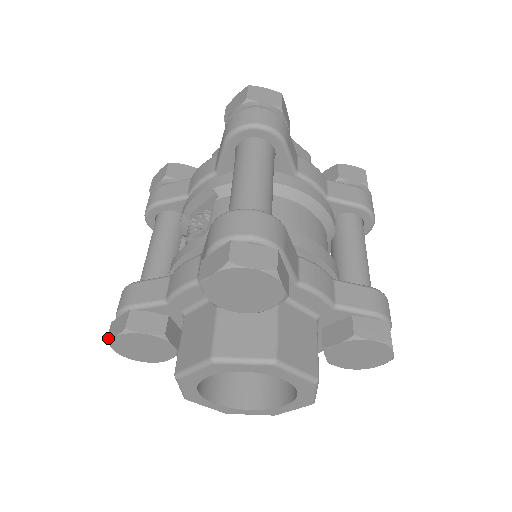
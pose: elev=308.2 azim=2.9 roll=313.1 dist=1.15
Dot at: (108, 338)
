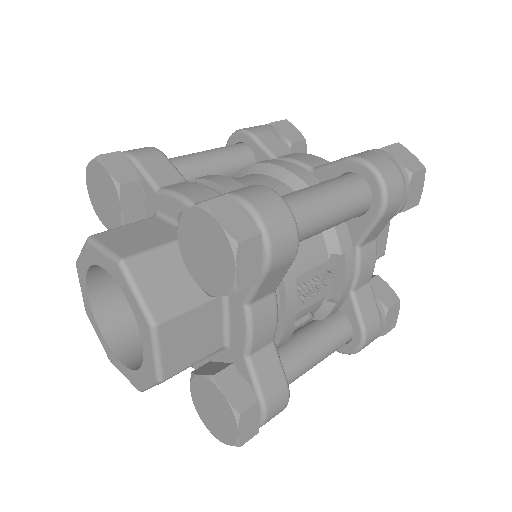
Dot at: occluded
